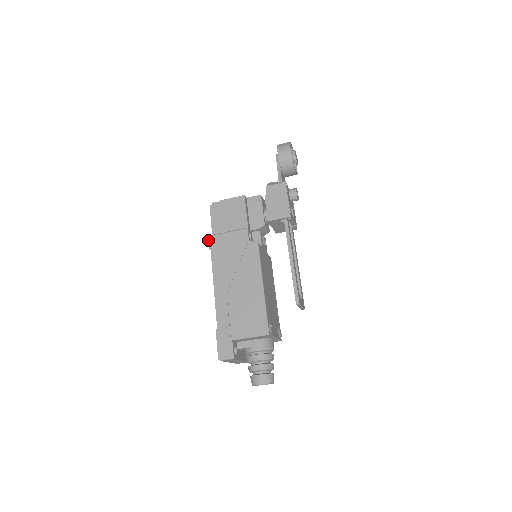
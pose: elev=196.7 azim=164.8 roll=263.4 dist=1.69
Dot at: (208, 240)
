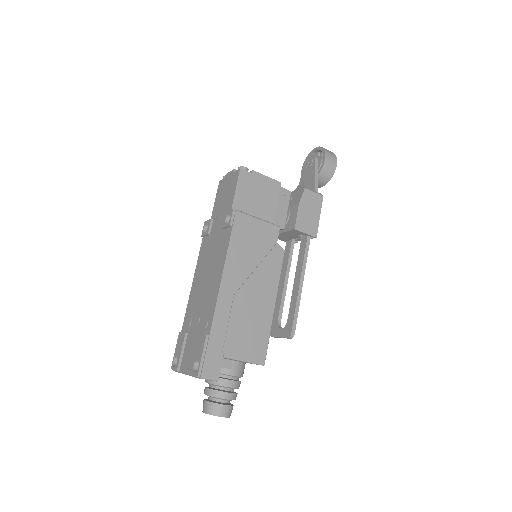
Dot at: (232, 214)
